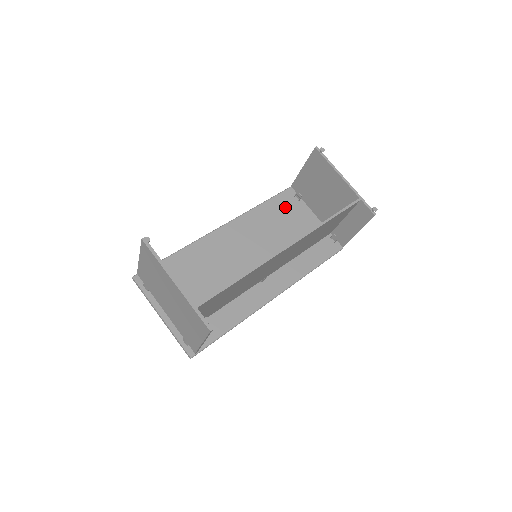
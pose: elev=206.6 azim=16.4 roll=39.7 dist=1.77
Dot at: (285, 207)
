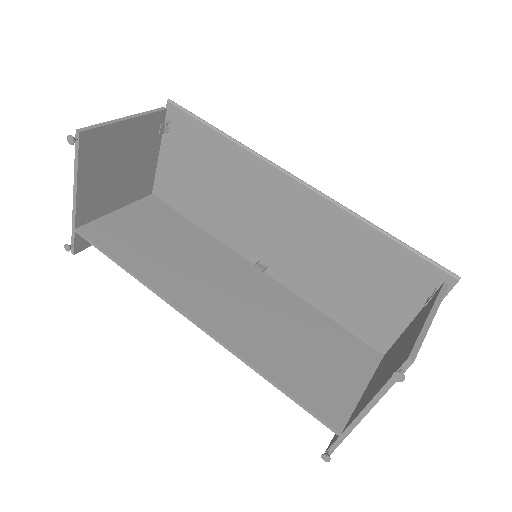
Dot at: (401, 275)
